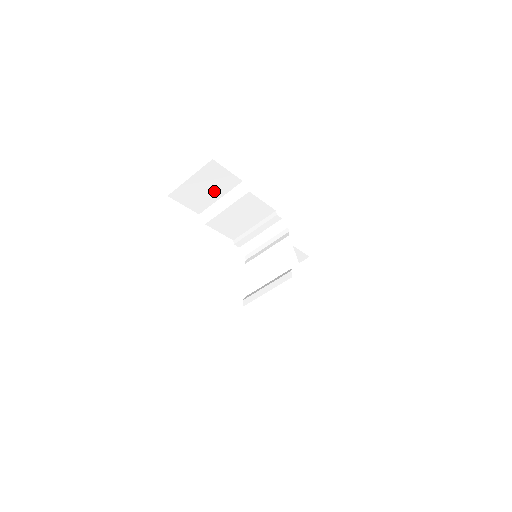
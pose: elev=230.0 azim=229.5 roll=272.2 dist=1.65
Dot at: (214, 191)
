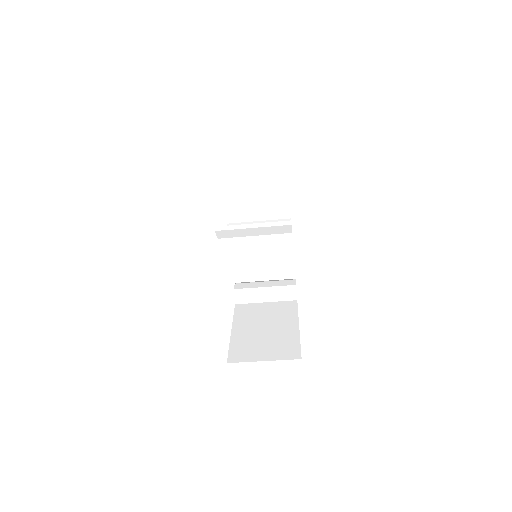
Dot at: occluded
